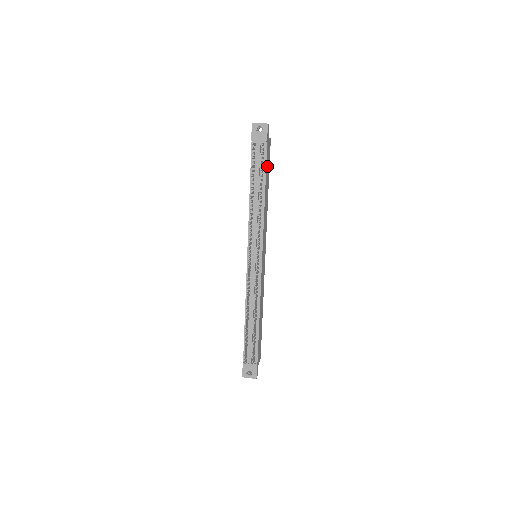
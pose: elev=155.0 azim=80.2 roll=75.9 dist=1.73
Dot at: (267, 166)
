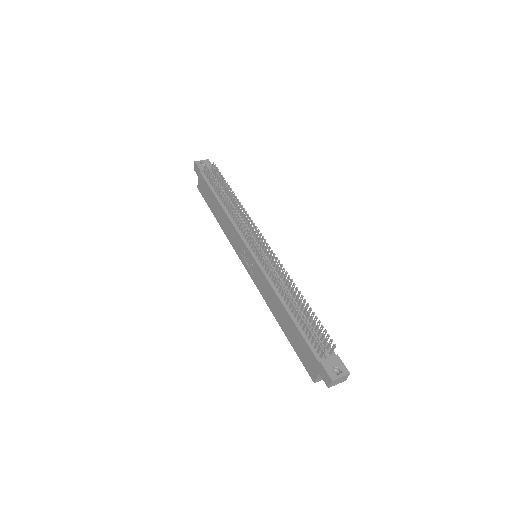
Dot at: occluded
